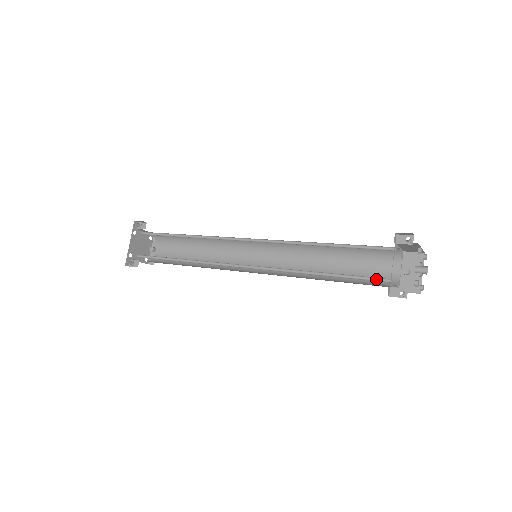
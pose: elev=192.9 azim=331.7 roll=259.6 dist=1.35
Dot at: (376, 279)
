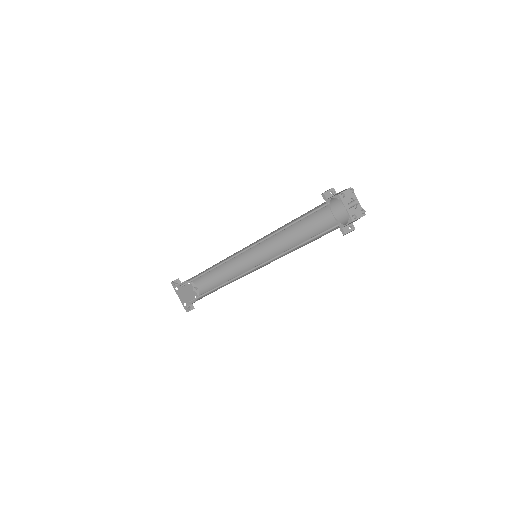
Dot at: (331, 228)
